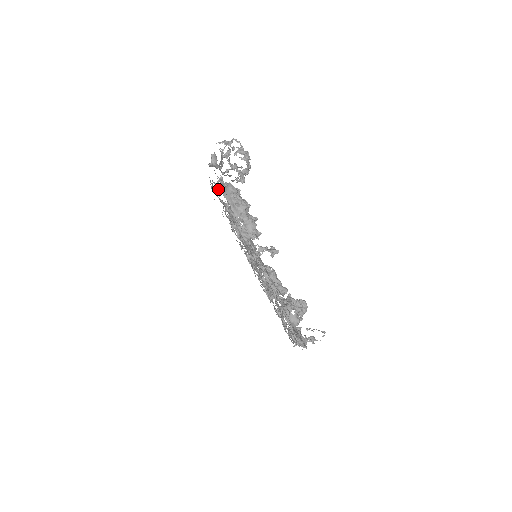
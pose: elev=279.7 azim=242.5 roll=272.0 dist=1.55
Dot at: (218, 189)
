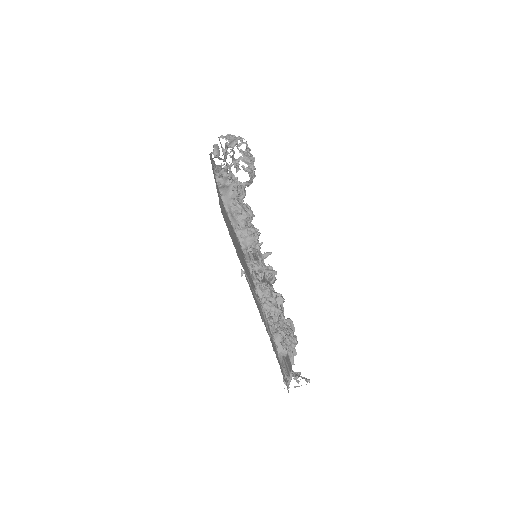
Dot at: (218, 185)
